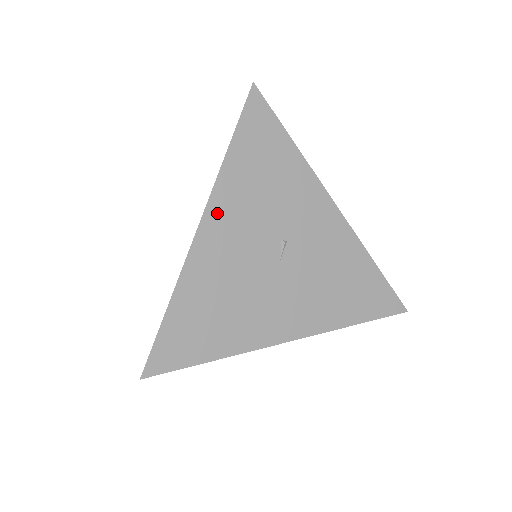
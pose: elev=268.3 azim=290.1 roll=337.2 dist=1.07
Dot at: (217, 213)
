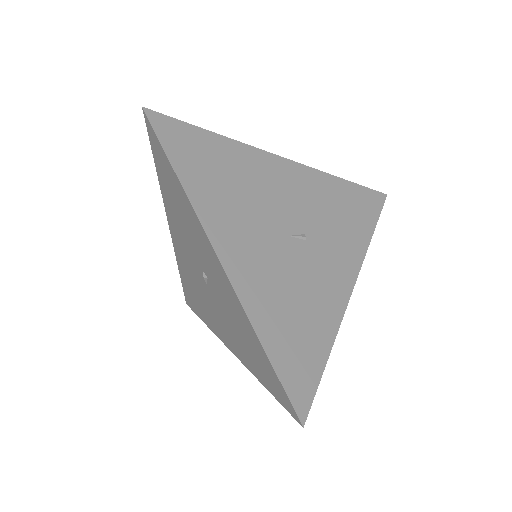
Dot at: (299, 173)
